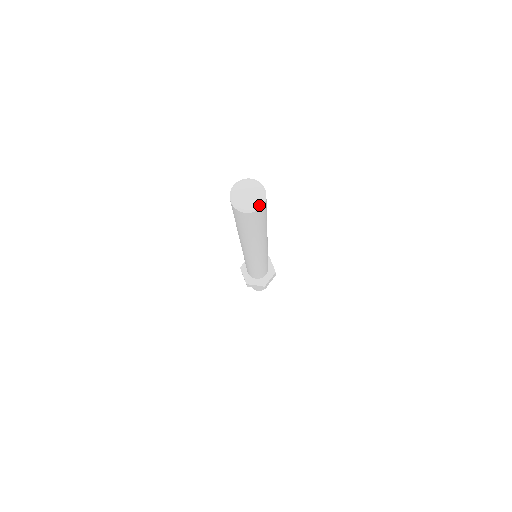
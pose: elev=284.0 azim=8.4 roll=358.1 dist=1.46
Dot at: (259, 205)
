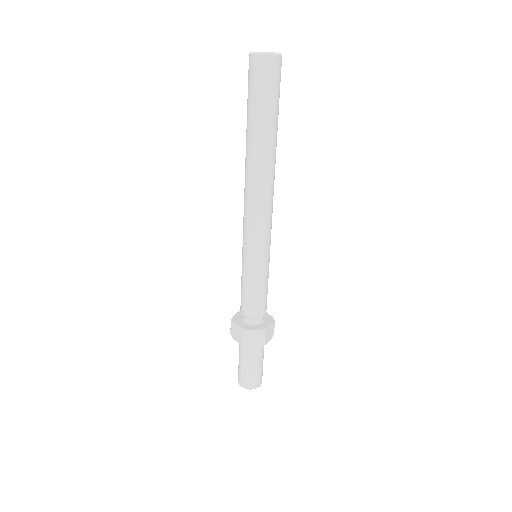
Dot at: (278, 53)
